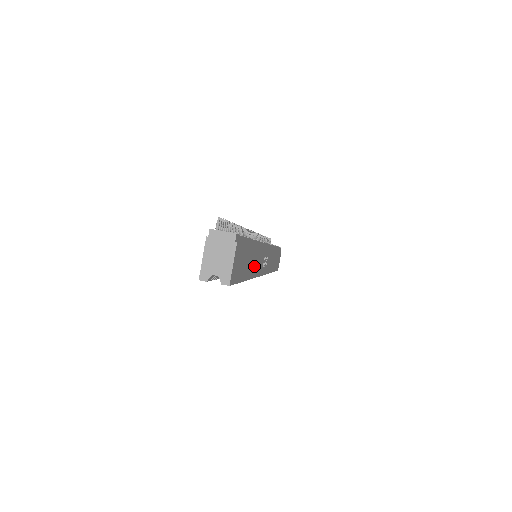
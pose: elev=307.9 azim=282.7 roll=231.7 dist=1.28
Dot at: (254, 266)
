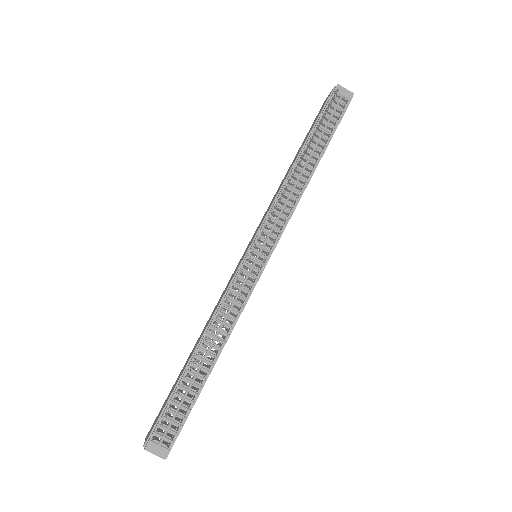
Dot at: occluded
